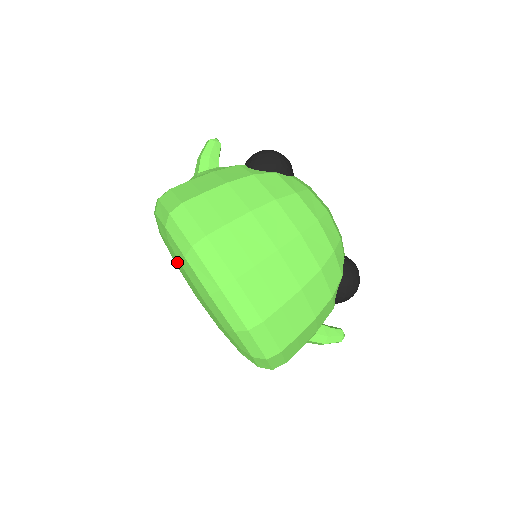
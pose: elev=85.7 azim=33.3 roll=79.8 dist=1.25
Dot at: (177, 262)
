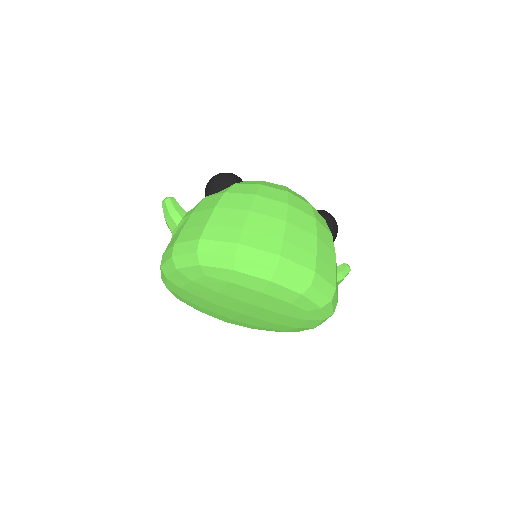
Dot at: (221, 287)
